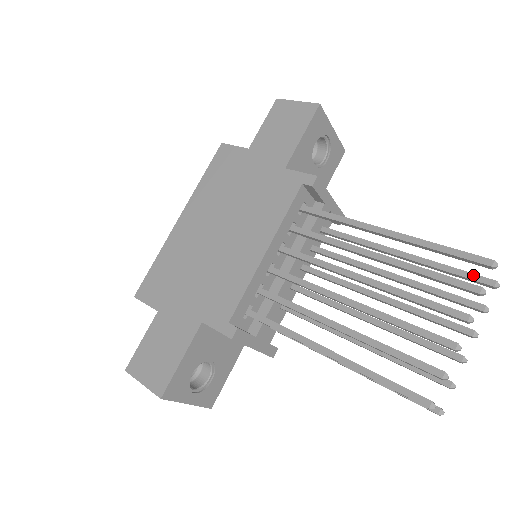
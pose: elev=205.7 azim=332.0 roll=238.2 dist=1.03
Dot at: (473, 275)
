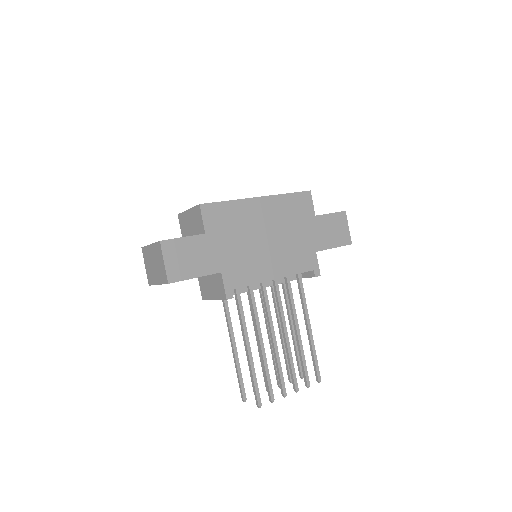
Dot at: occluded
